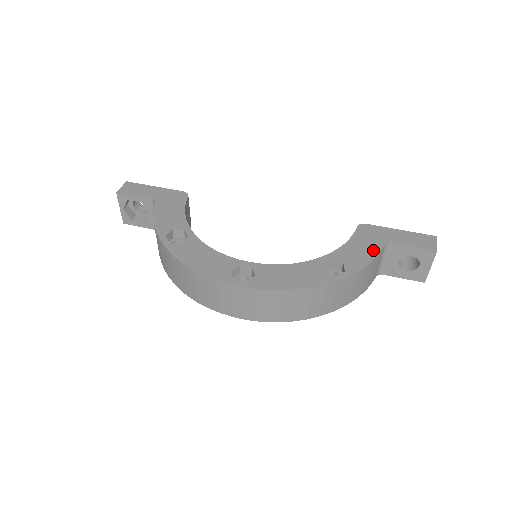
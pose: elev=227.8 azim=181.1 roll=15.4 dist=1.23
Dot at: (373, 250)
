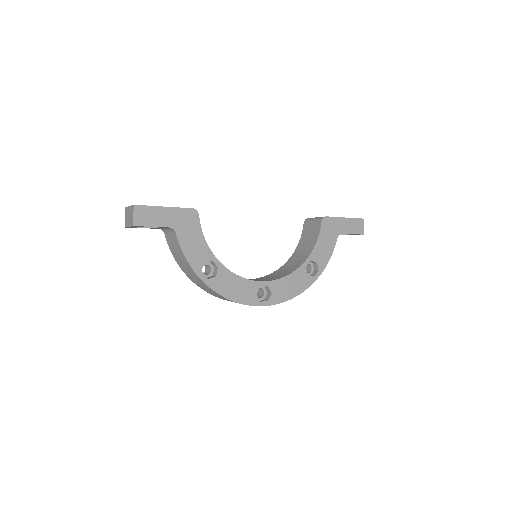
Dot at: (332, 245)
